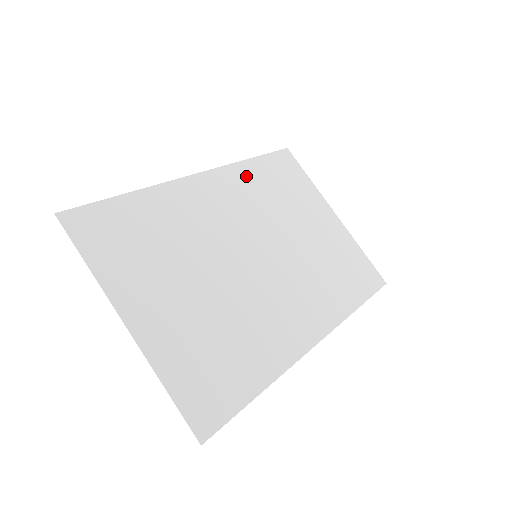
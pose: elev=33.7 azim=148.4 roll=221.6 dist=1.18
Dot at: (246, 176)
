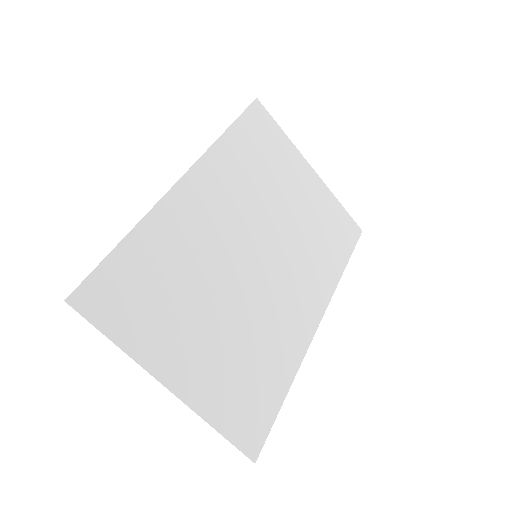
Dot at: (227, 158)
